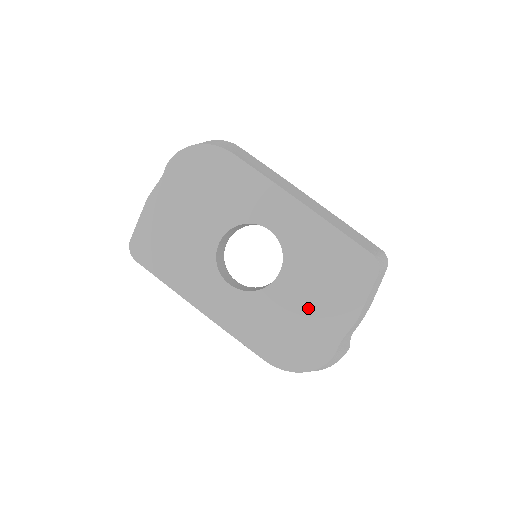
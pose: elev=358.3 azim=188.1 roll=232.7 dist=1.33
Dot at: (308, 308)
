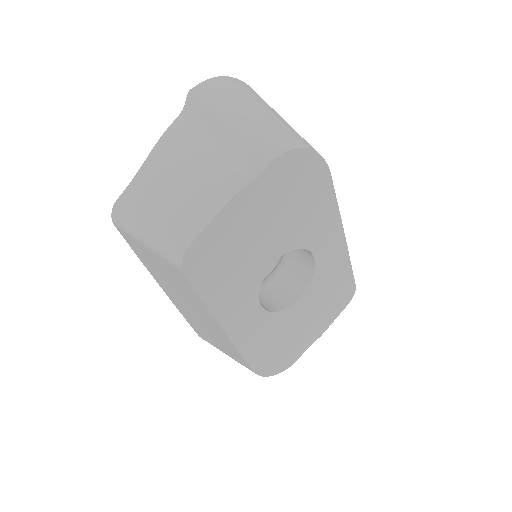
Dot at: (302, 326)
